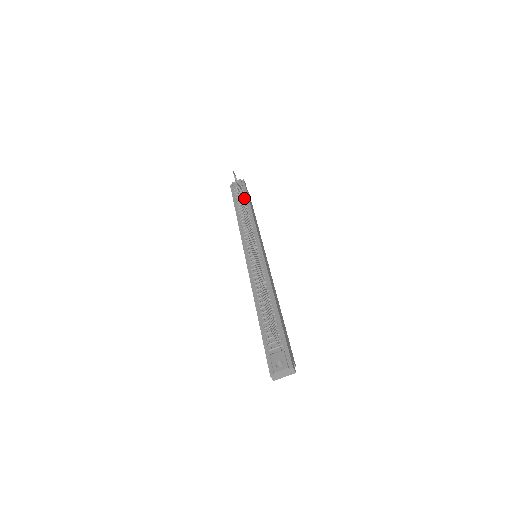
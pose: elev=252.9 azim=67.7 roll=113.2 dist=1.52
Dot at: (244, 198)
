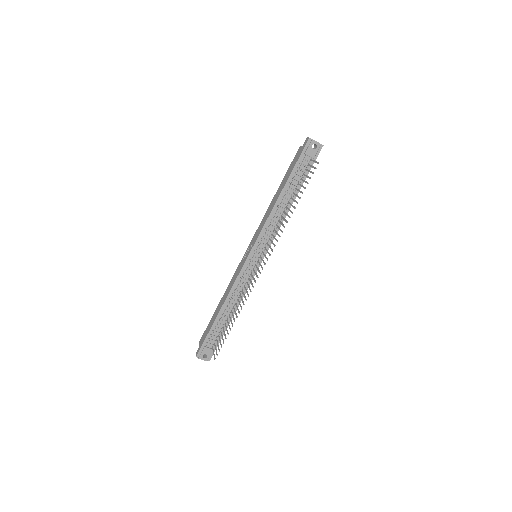
Dot at: (301, 179)
